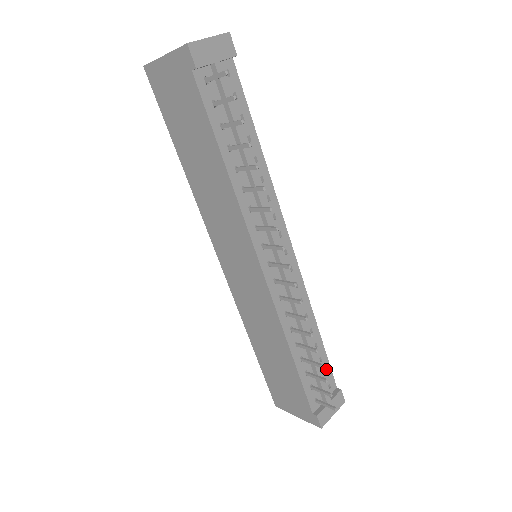
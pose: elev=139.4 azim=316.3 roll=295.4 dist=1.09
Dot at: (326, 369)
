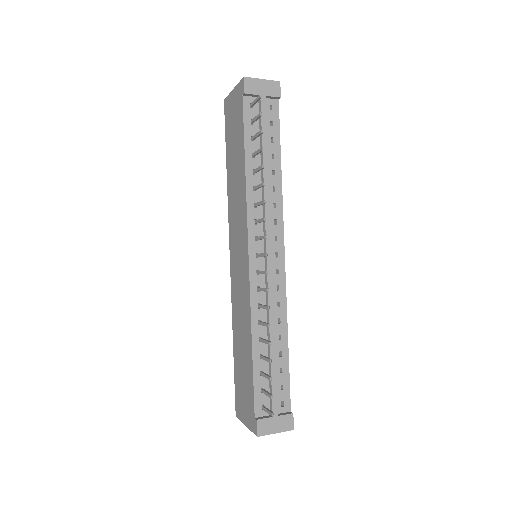
Dot at: (284, 384)
